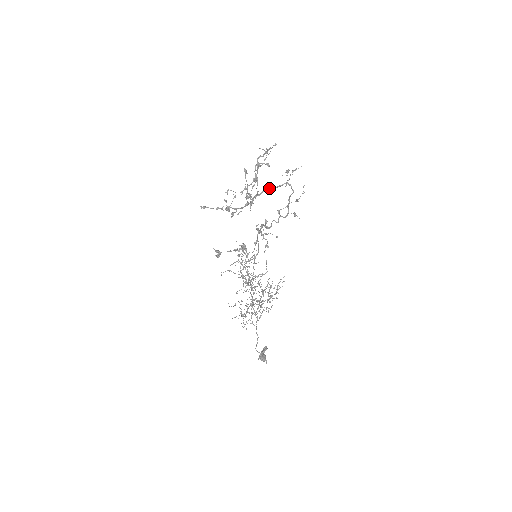
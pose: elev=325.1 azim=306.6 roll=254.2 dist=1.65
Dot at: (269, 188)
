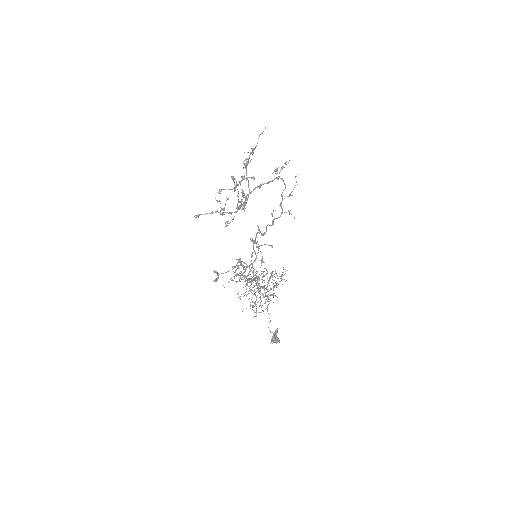
Dot at: (261, 185)
